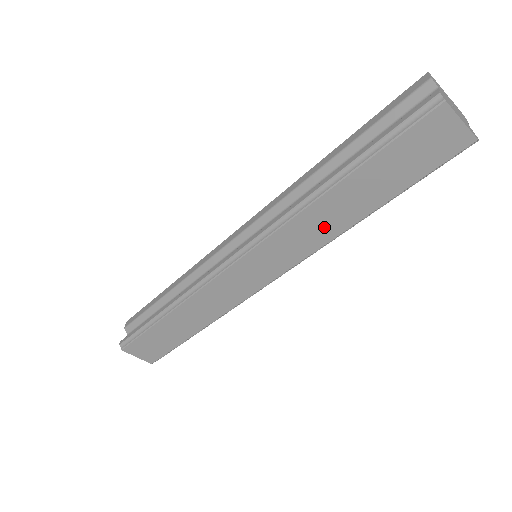
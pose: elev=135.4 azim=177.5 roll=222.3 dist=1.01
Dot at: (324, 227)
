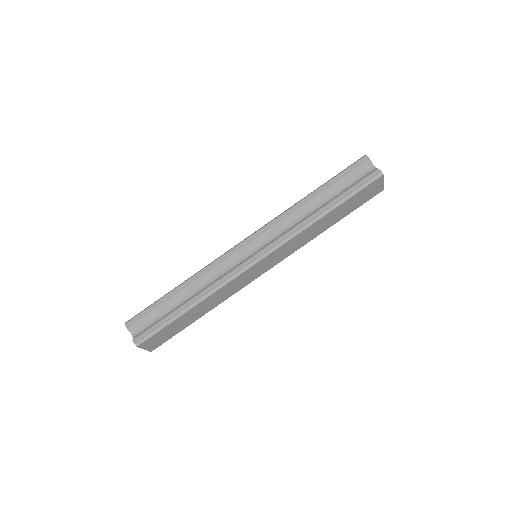
Dot at: (310, 235)
